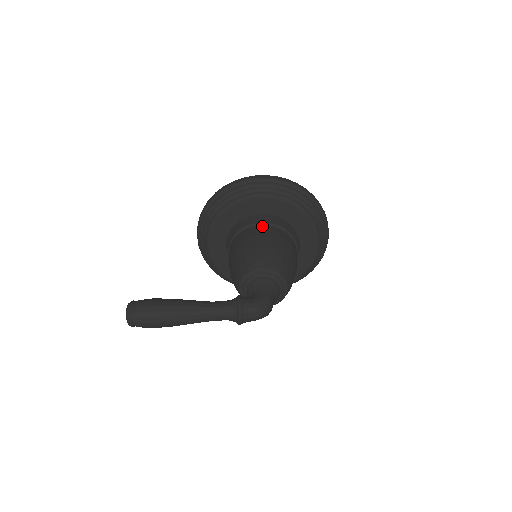
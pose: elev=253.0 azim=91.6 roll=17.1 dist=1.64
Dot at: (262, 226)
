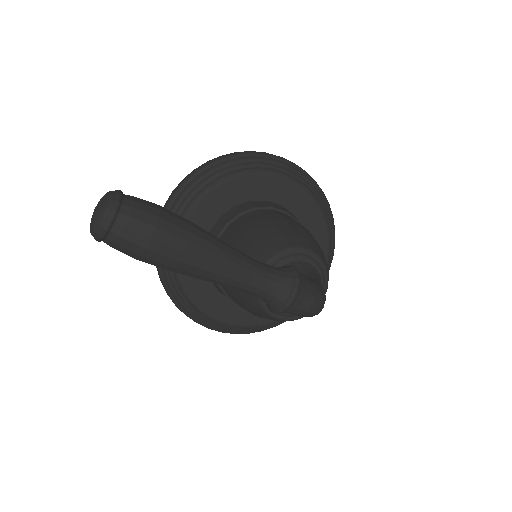
Dot at: (285, 213)
